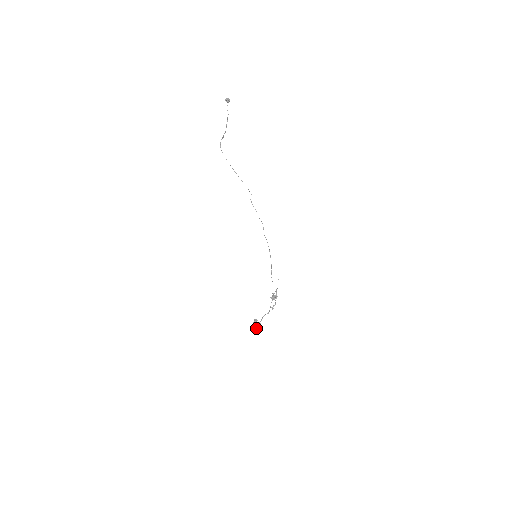
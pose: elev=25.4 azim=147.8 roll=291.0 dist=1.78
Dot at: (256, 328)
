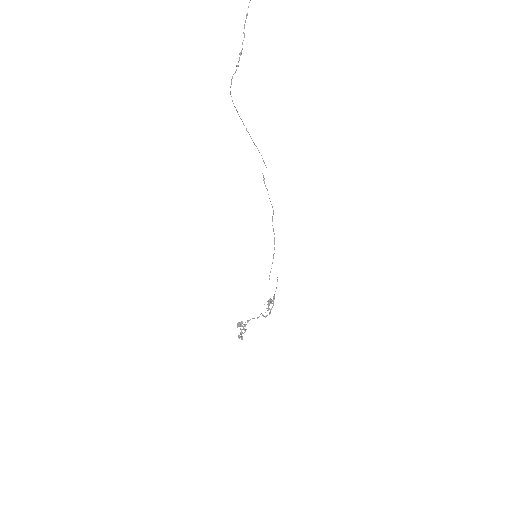
Dot at: (241, 337)
